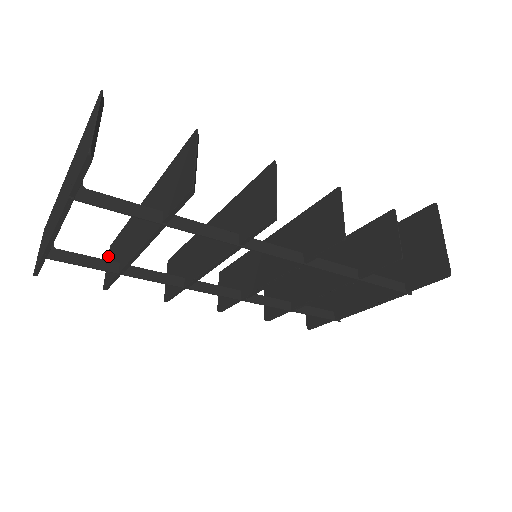
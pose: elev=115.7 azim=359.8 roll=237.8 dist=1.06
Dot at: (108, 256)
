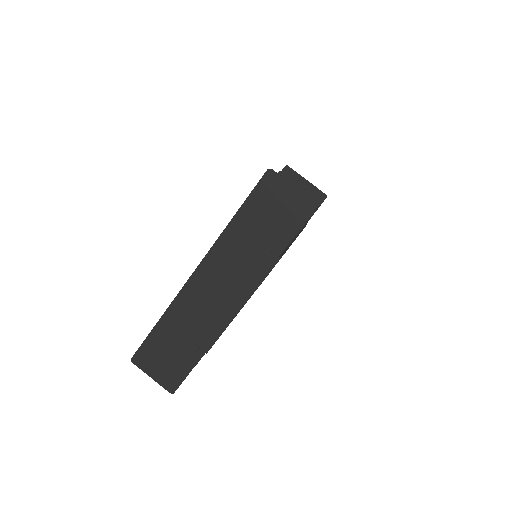
Dot at: occluded
